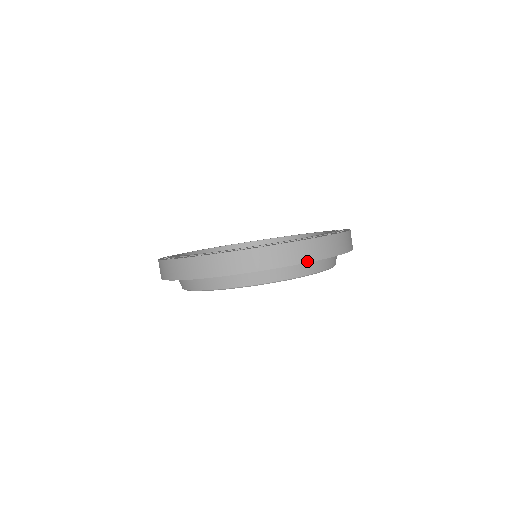
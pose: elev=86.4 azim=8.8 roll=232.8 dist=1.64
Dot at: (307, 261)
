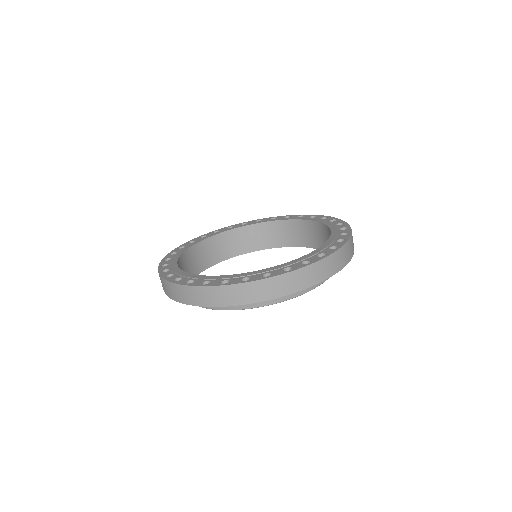
Dot at: (343, 267)
